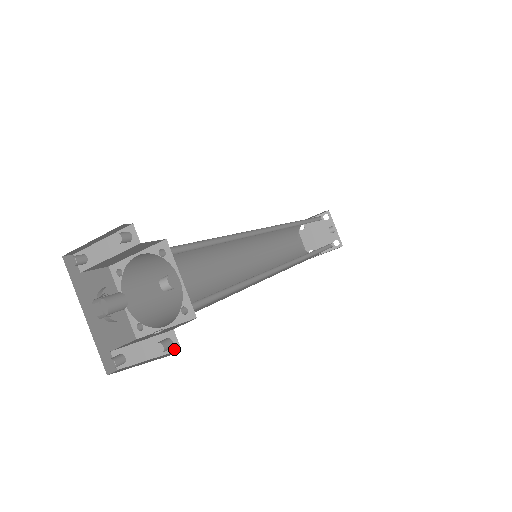
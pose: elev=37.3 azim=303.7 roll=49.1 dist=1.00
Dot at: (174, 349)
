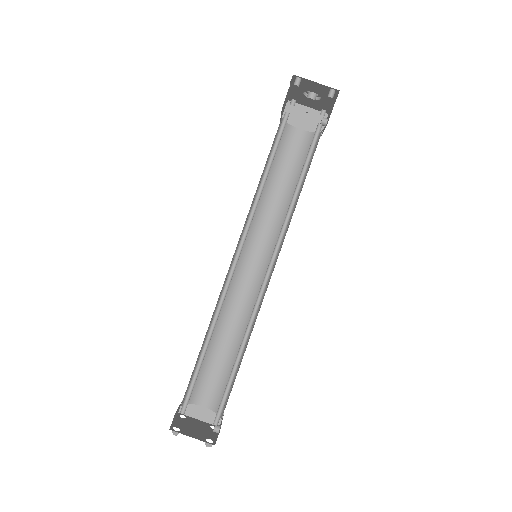
Dot at: occluded
